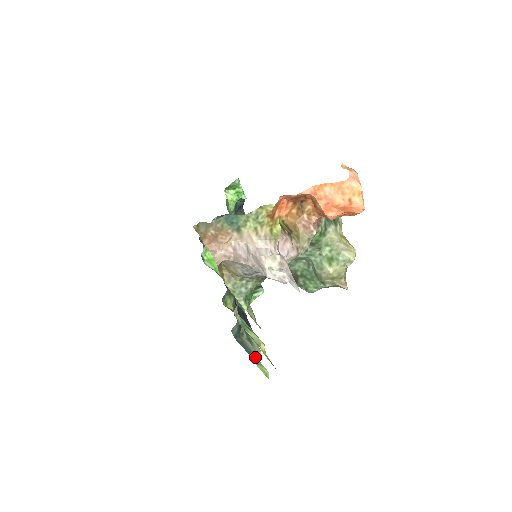
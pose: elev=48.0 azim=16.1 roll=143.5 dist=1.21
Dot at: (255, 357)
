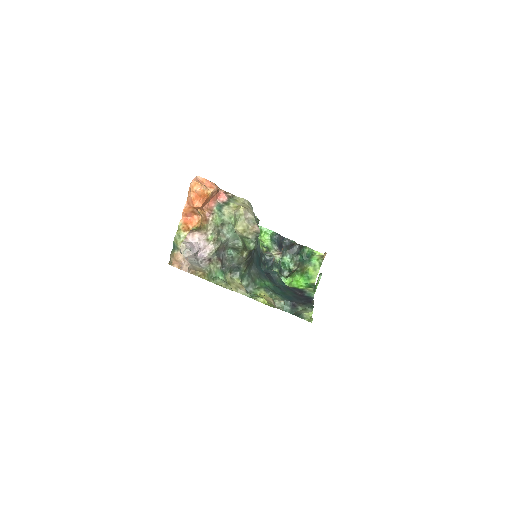
Dot at: (303, 316)
